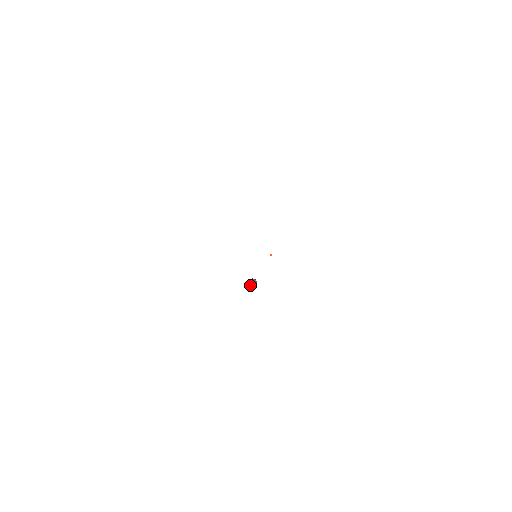
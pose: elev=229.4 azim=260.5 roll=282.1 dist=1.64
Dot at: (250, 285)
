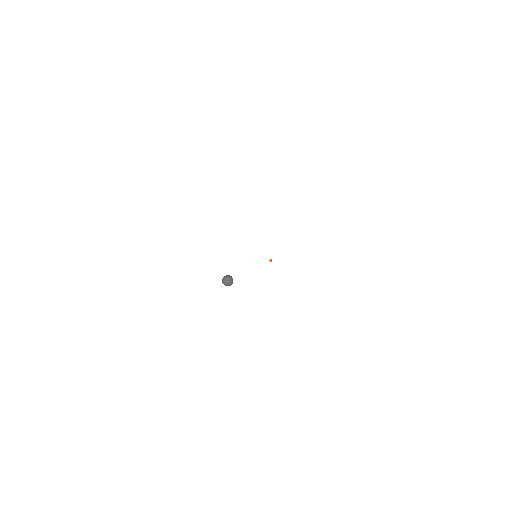
Dot at: (226, 283)
